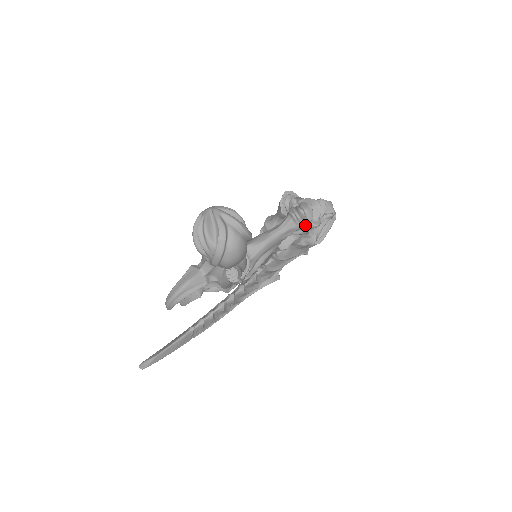
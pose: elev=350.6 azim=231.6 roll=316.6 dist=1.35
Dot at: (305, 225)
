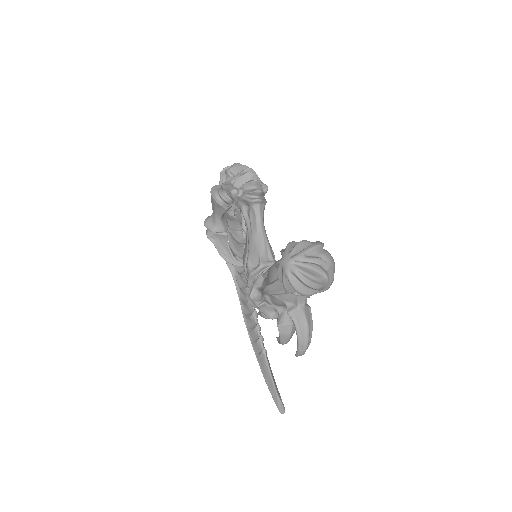
Dot at: (263, 197)
